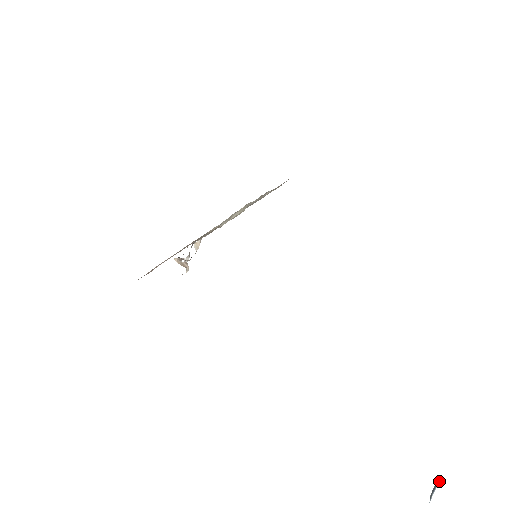
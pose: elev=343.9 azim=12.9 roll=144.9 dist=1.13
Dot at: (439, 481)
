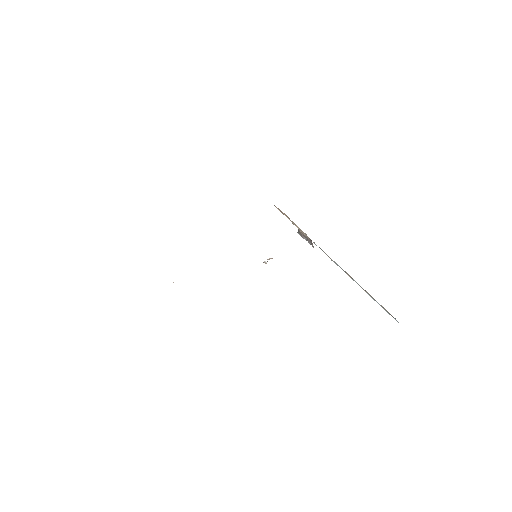
Dot at: occluded
